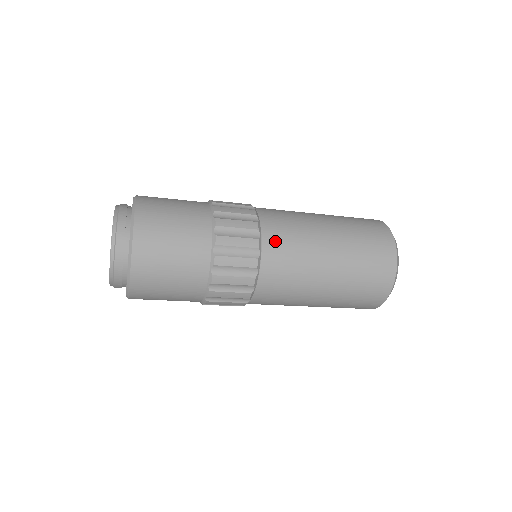
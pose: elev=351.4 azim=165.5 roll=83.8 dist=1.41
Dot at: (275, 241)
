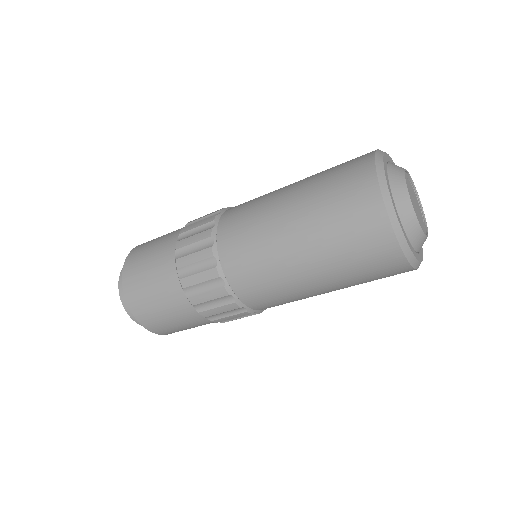
Dot at: (229, 224)
